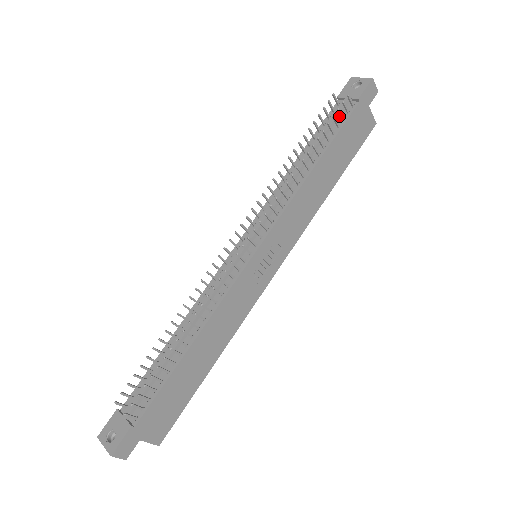
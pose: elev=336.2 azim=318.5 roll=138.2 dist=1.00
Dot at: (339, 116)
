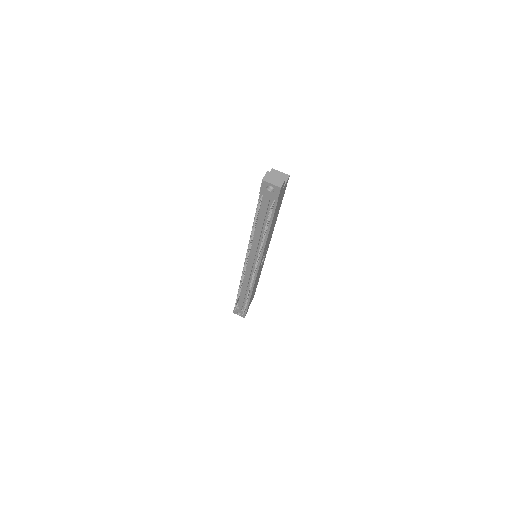
Dot at: (268, 206)
